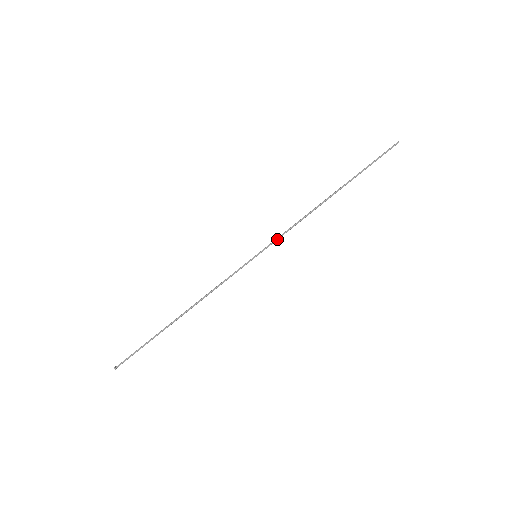
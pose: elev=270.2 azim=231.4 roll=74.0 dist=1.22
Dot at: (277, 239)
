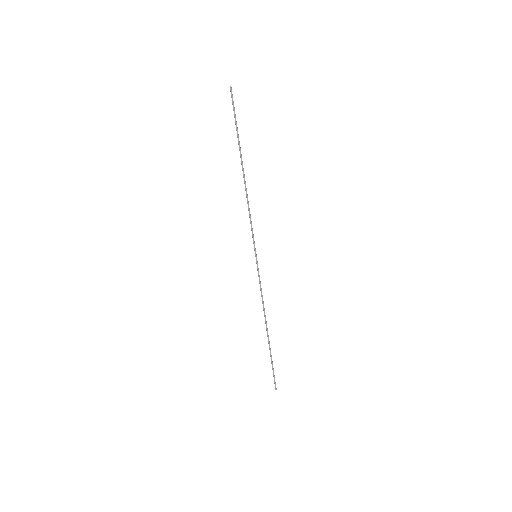
Dot at: (252, 234)
